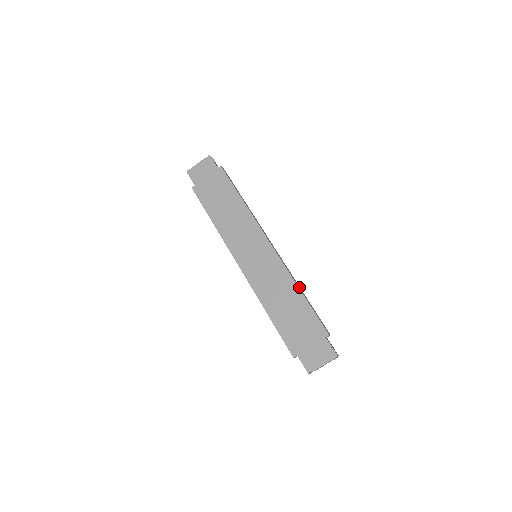
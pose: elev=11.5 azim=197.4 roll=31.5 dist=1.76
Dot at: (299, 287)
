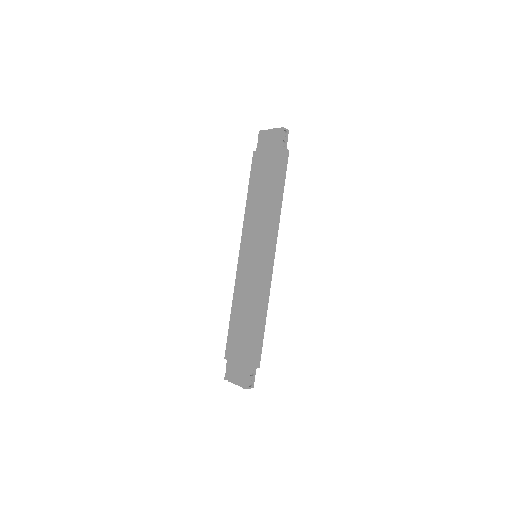
Dot at: (263, 311)
